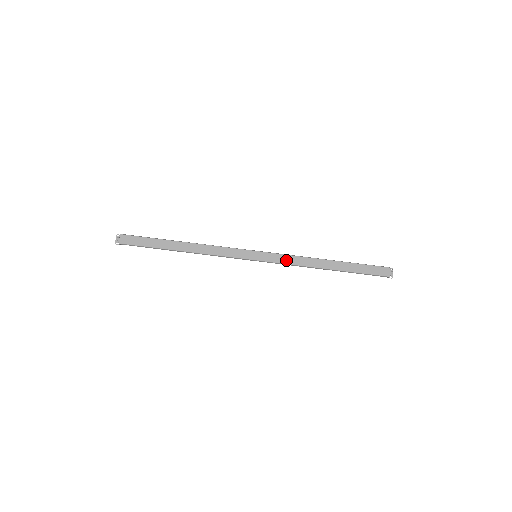
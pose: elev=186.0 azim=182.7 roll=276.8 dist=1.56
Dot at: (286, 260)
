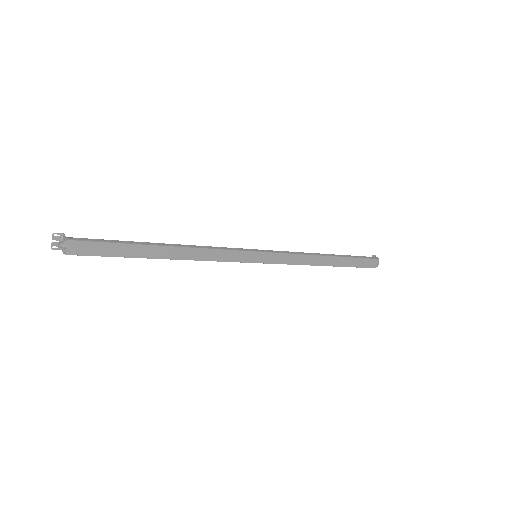
Dot at: (289, 260)
